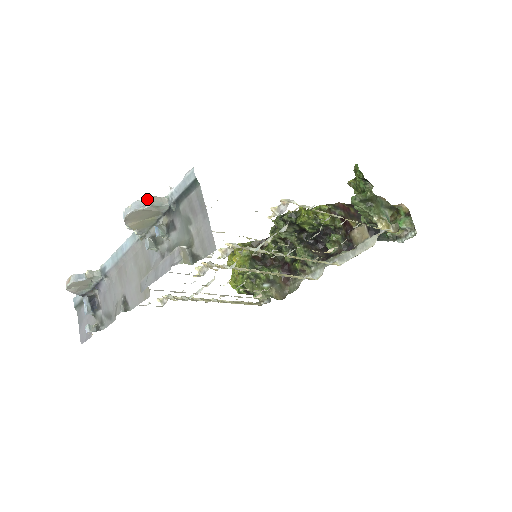
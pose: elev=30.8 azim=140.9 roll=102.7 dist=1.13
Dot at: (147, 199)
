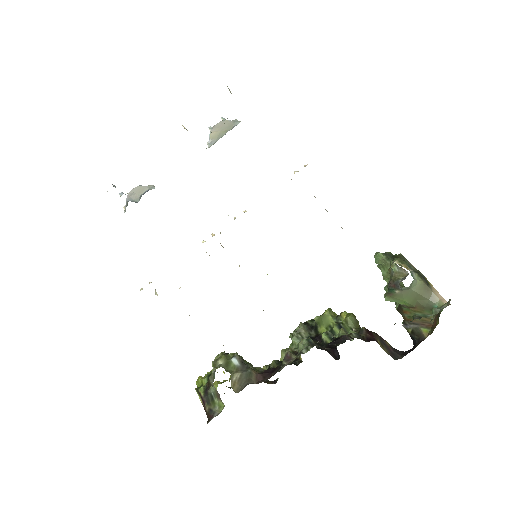
Dot at: occluded
